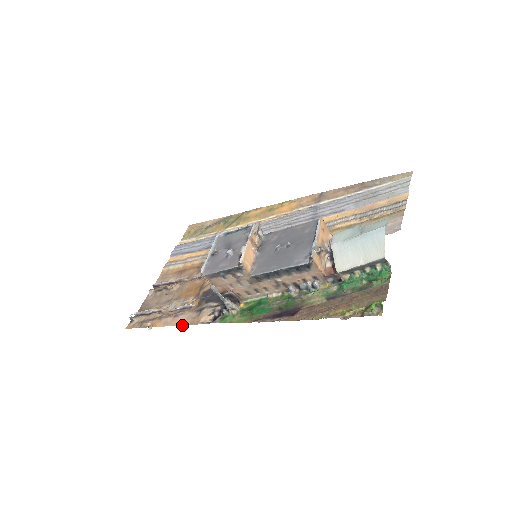
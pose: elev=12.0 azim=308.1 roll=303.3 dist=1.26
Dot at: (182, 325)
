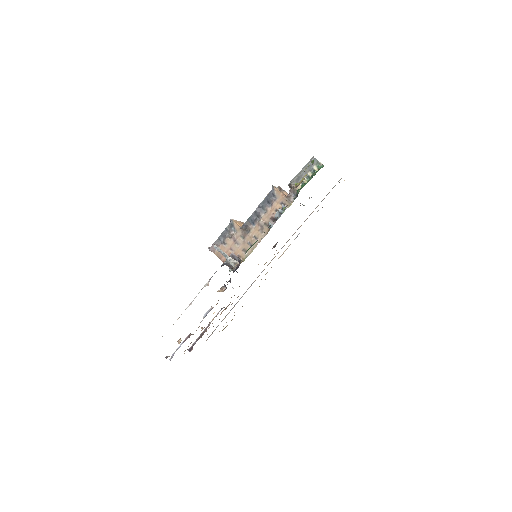
Dot at: occluded
